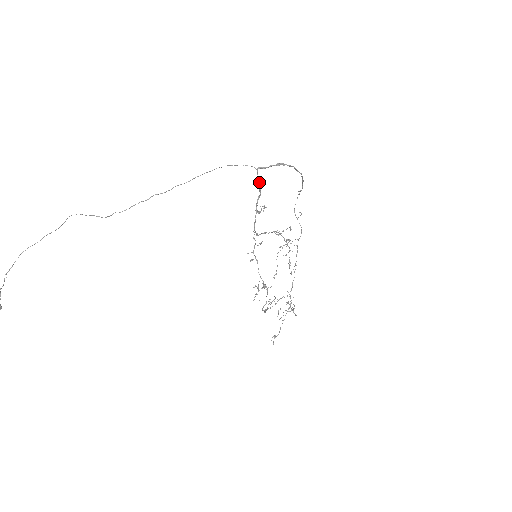
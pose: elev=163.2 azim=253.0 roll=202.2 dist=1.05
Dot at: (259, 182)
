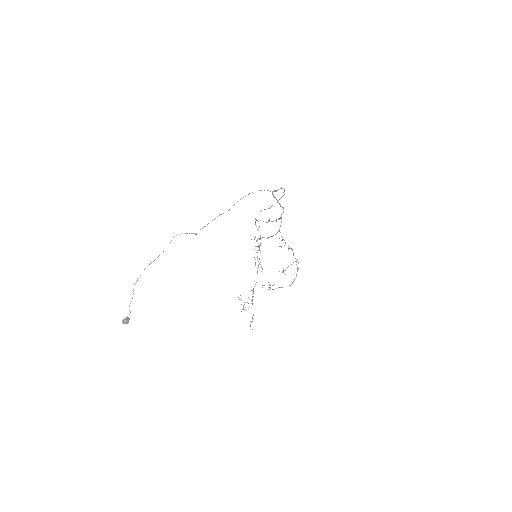
Dot at: (277, 200)
